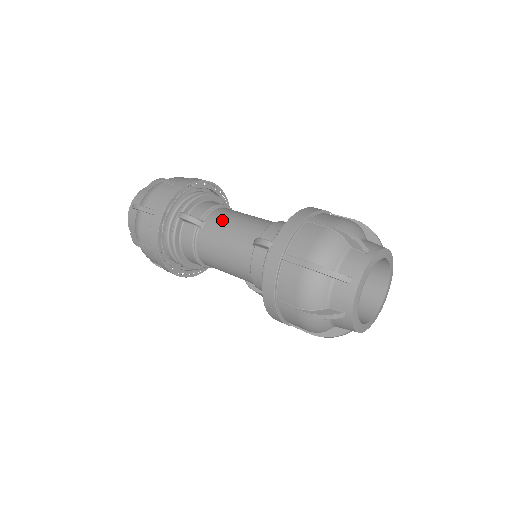
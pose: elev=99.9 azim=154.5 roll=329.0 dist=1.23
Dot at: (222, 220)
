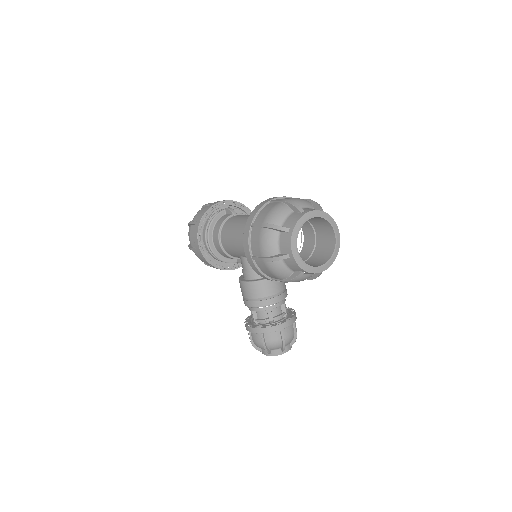
Dot at: occluded
